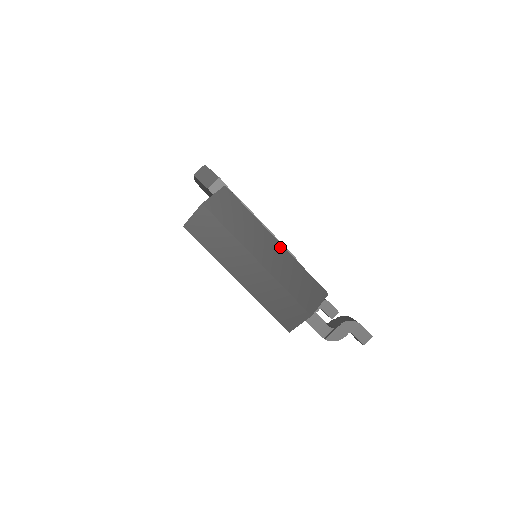
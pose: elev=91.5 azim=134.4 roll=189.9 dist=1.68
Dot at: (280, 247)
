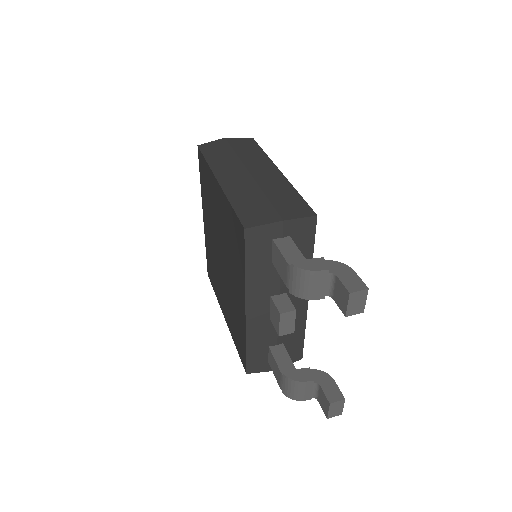
Dot at: (280, 174)
